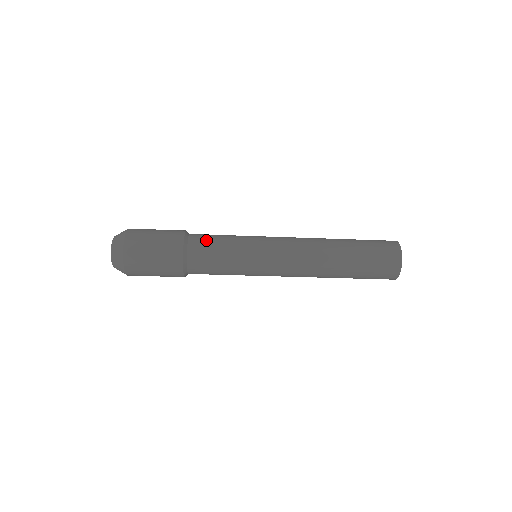
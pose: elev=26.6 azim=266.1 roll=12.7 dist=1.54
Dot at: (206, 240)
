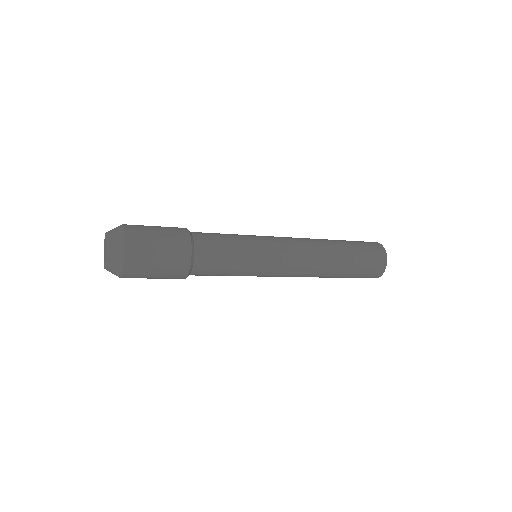
Dot at: (212, 237)
